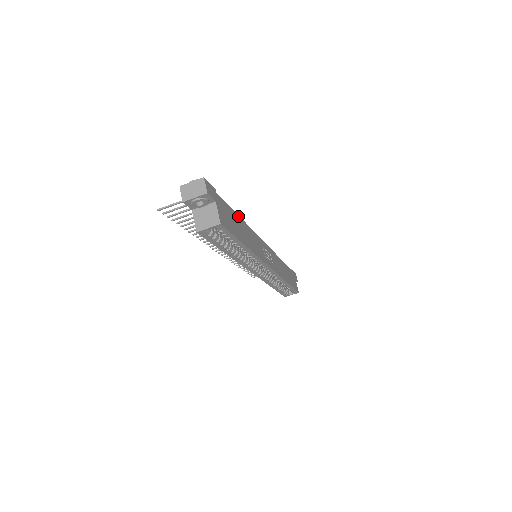
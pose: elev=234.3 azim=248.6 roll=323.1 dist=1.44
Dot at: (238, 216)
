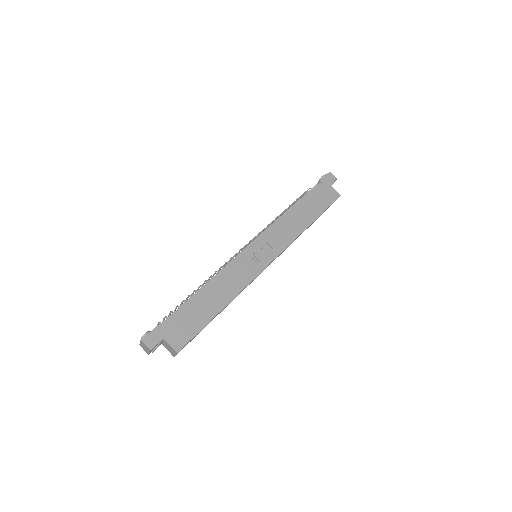
Dot at: (199, 294)
